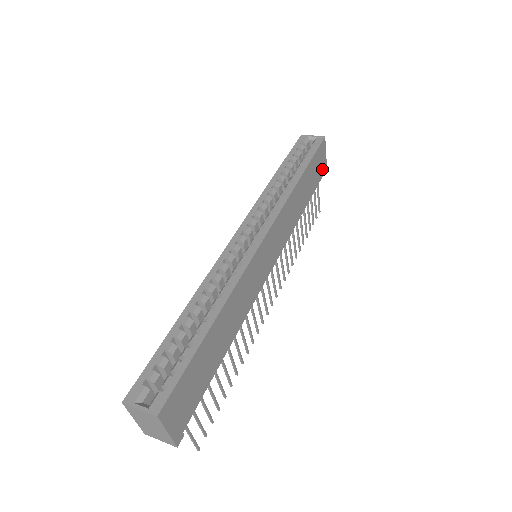
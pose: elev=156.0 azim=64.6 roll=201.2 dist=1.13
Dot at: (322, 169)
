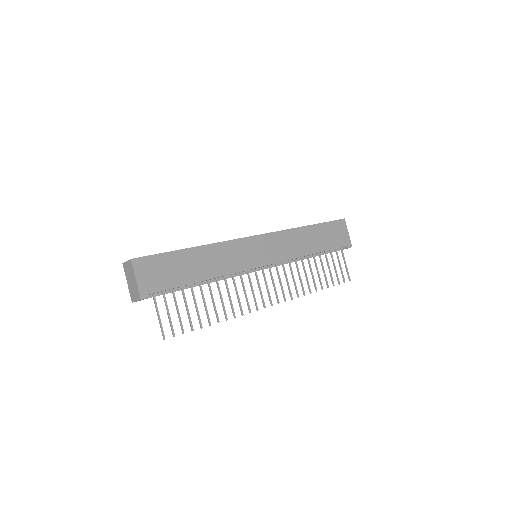
Dot at: (343, 240)
